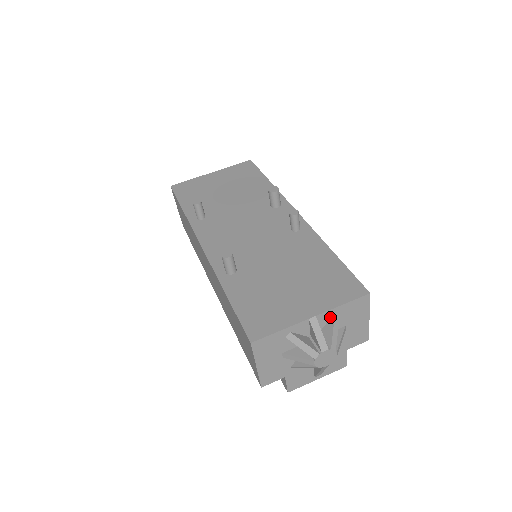
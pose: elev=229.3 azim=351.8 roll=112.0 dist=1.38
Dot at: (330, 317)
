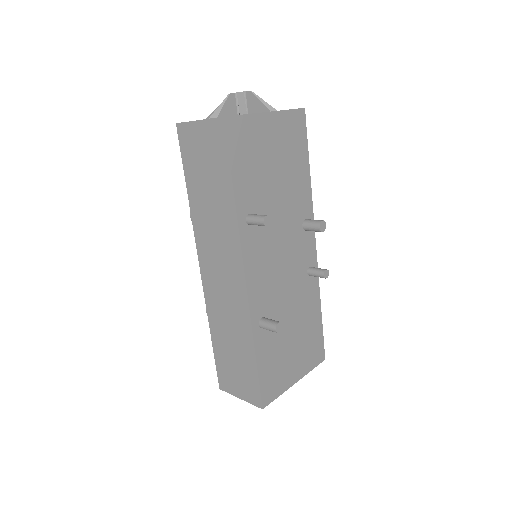
Dot at: occluded
